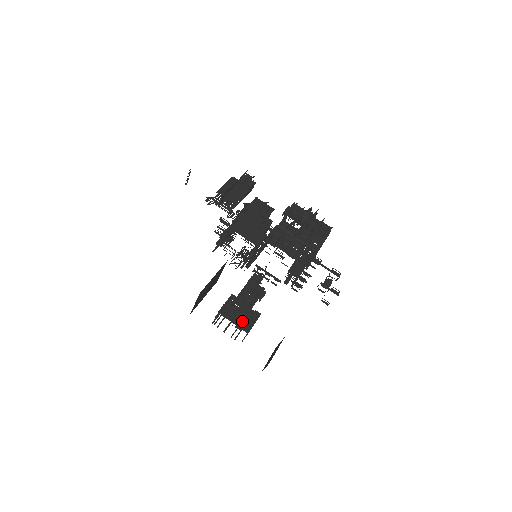
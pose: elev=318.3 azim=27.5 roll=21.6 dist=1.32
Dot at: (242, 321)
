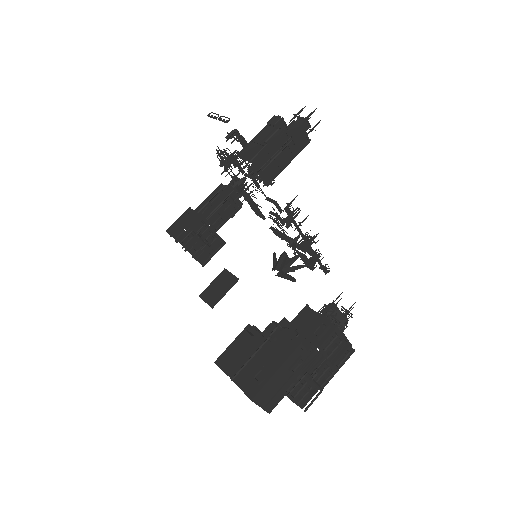
Dot at: occluded
